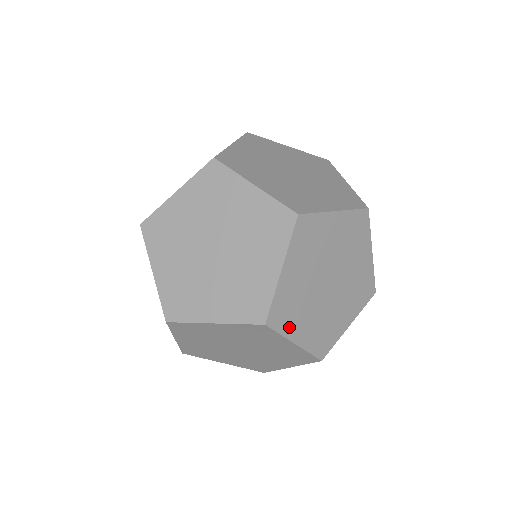
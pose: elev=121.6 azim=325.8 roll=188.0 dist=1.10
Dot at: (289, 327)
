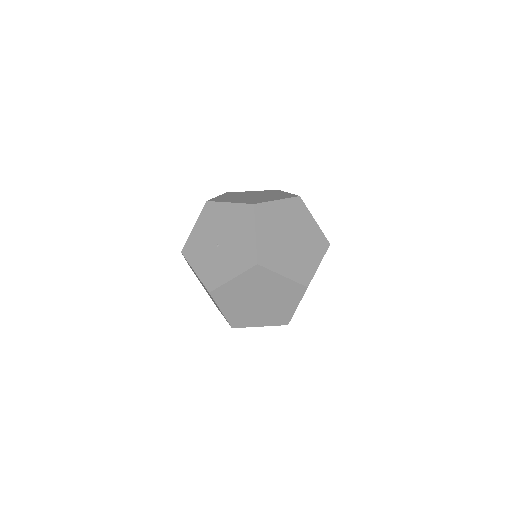
Dot at: occluded
